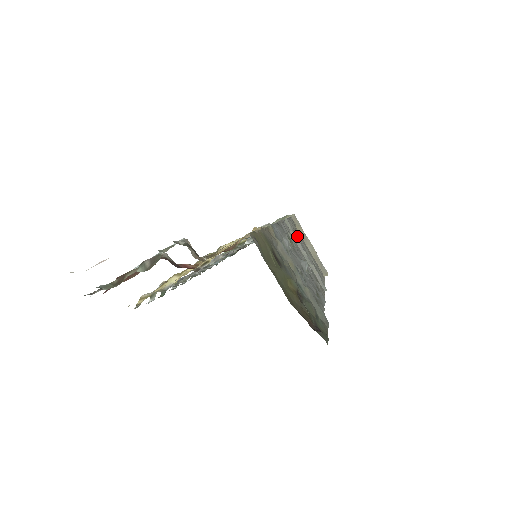
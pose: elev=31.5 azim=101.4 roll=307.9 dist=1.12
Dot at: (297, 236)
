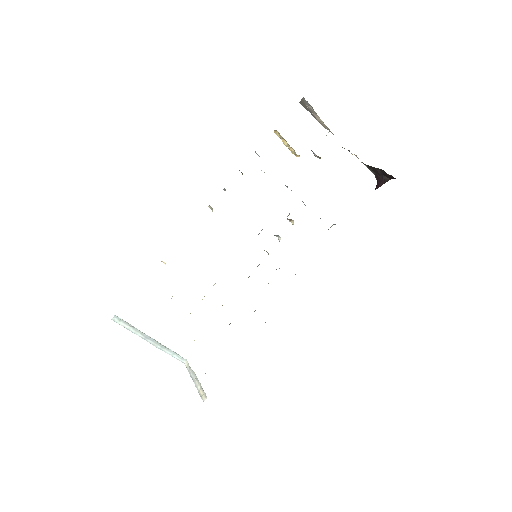
Dot at: occluded
